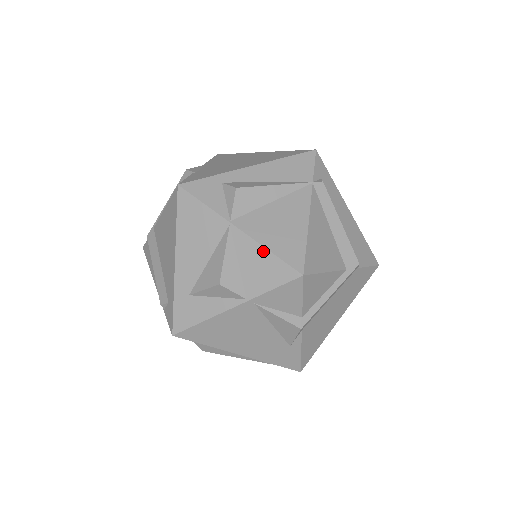
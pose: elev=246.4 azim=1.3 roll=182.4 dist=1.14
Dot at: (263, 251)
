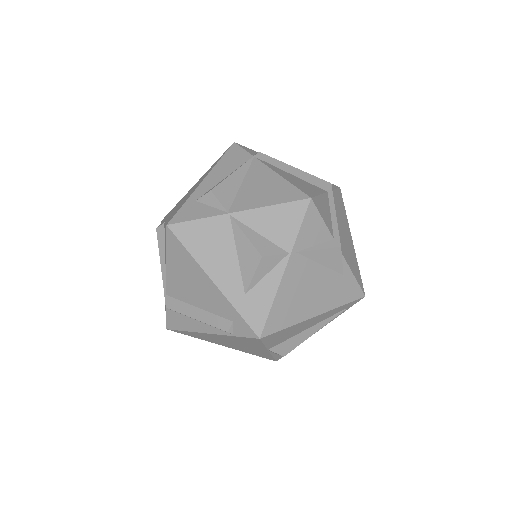
Dot at: (269, 209)
